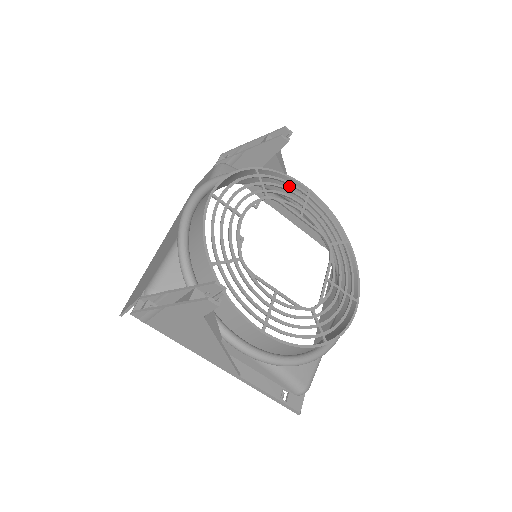
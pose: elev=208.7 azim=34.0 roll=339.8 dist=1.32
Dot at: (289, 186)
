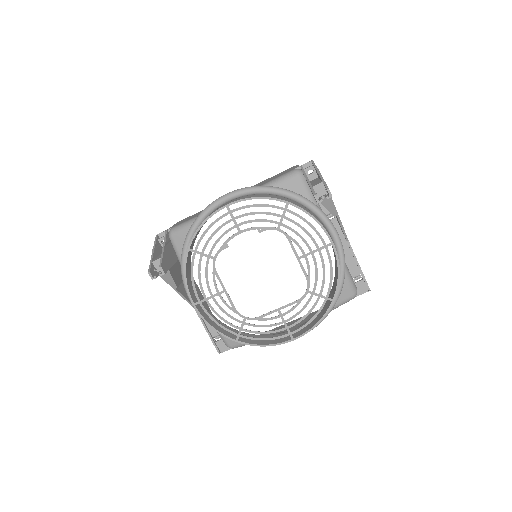
Dot at: occluded
